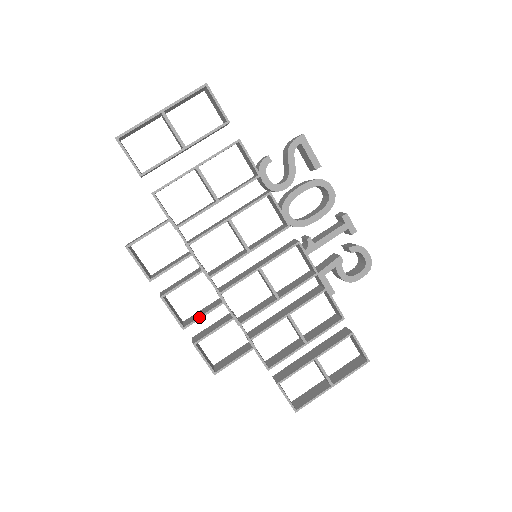
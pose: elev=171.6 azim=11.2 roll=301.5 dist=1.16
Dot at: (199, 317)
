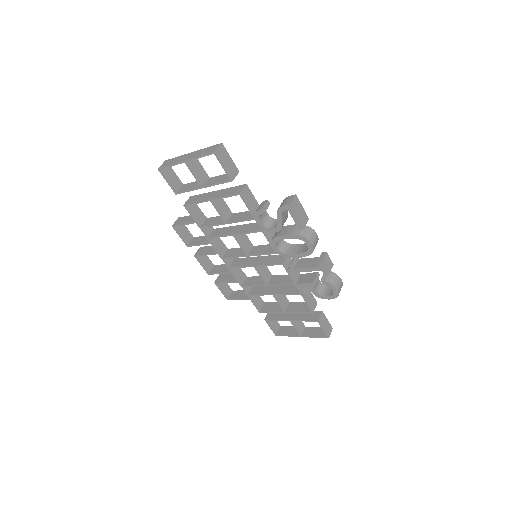
Dot at: (217, 273)
